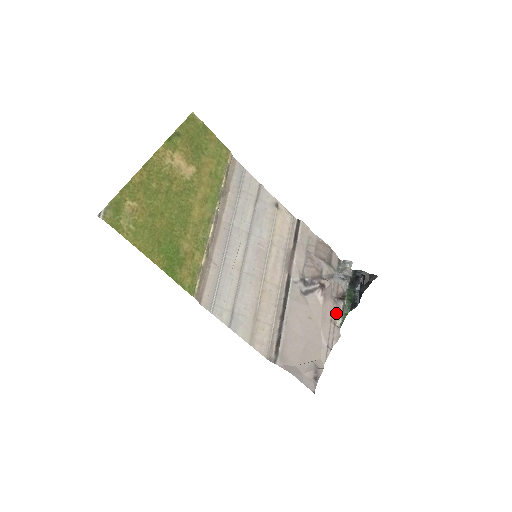
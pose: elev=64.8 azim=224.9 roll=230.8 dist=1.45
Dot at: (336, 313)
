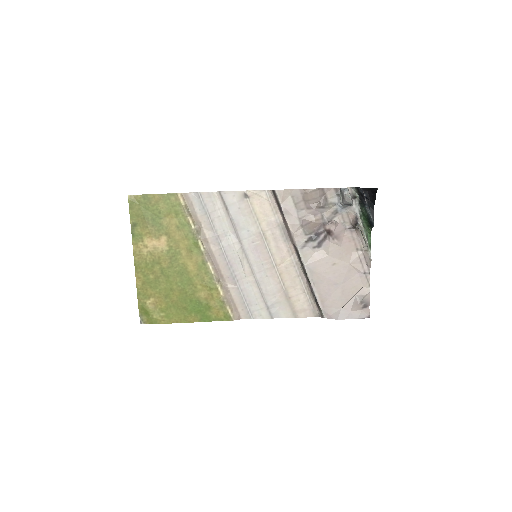
Dot at: (358, 240)
